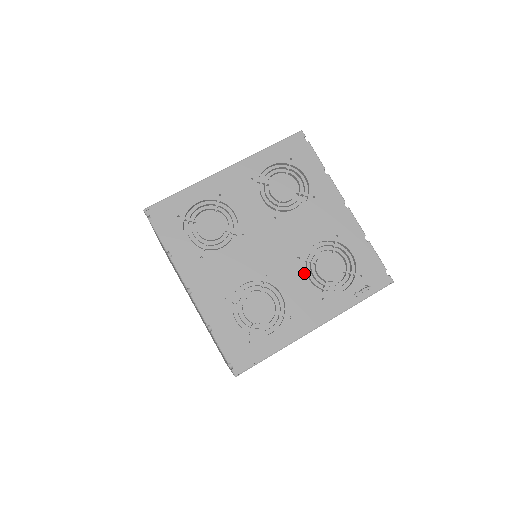
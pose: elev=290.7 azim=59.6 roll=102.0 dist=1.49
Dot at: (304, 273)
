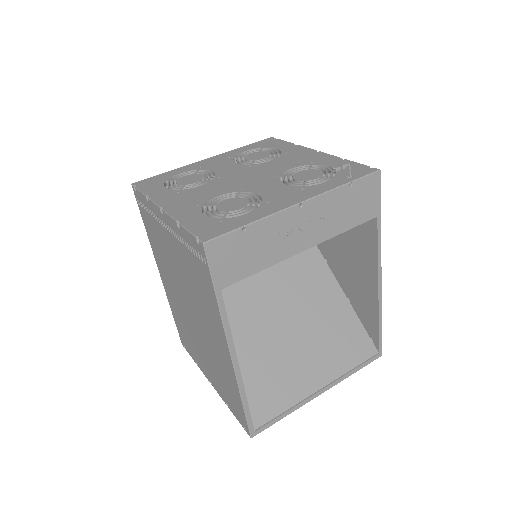
Dot at: occluded
